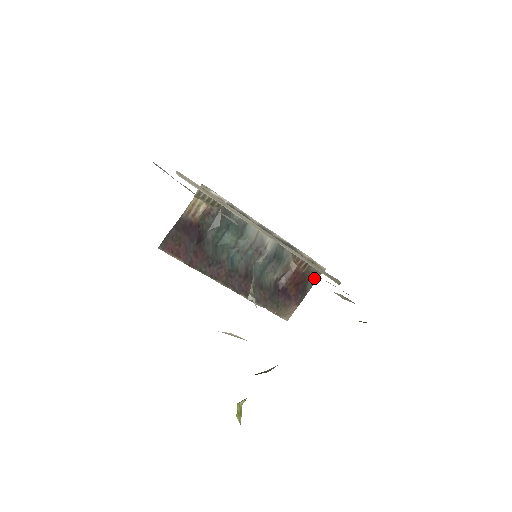
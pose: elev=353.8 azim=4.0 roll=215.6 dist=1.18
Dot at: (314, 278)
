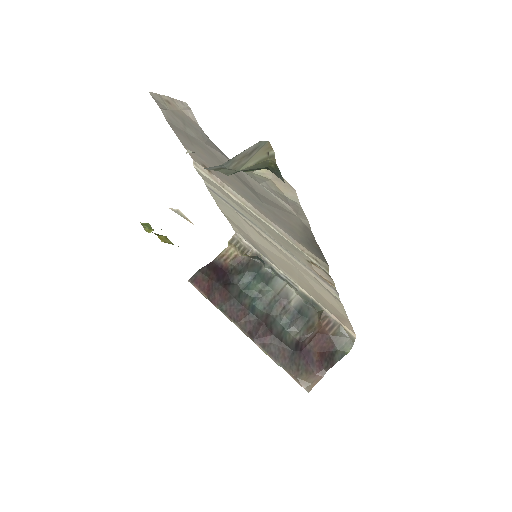
Dot at: (344, 350)
